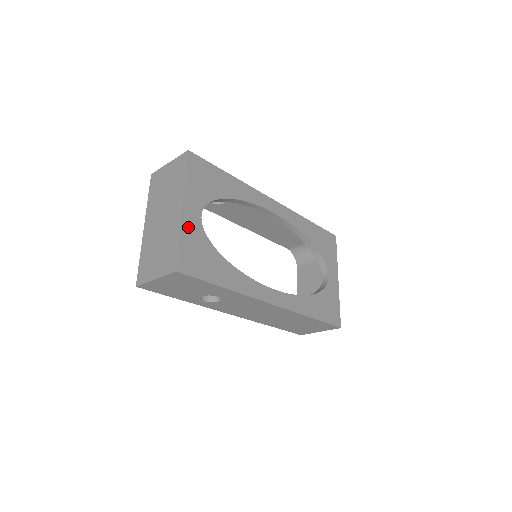
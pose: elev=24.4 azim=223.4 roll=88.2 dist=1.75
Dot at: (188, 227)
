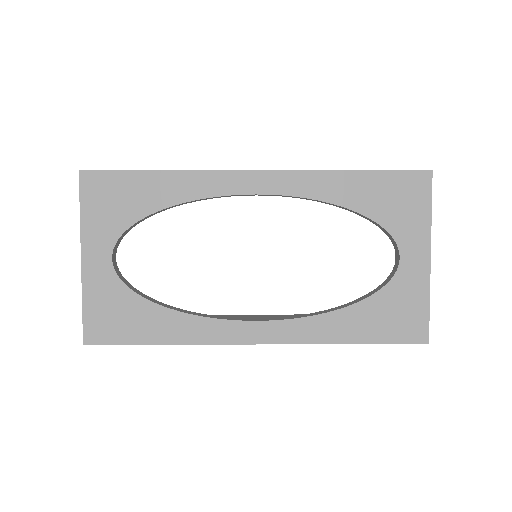
Dot at: (93, 282)
